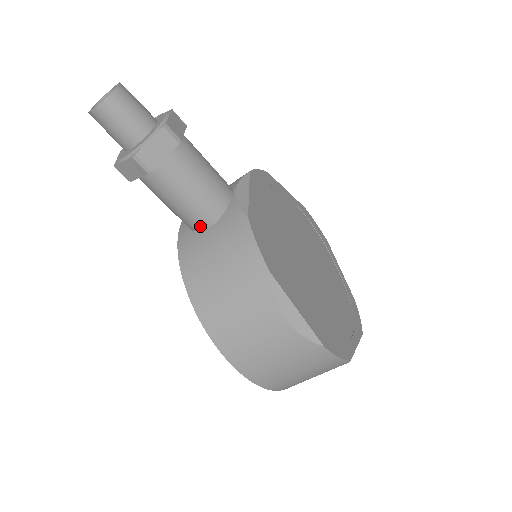
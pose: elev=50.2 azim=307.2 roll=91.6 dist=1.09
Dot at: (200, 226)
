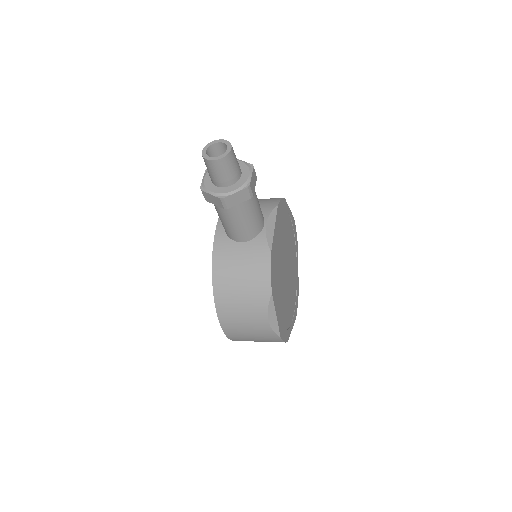
Dot at: (236, 239)
